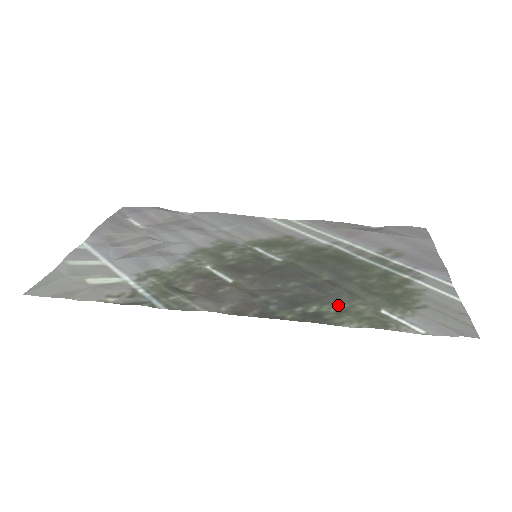
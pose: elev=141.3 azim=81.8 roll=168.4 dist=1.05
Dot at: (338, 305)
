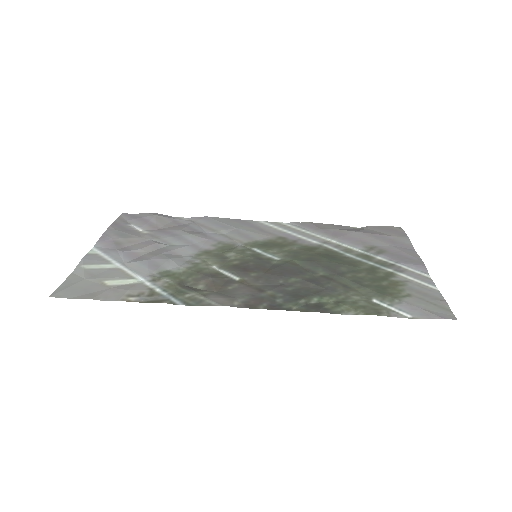
Dot at: (335, 296)
